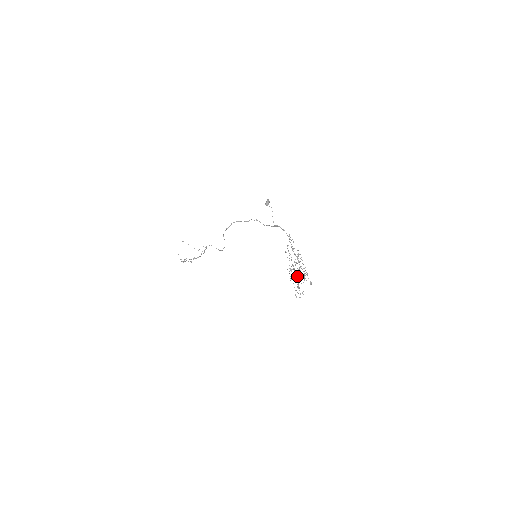
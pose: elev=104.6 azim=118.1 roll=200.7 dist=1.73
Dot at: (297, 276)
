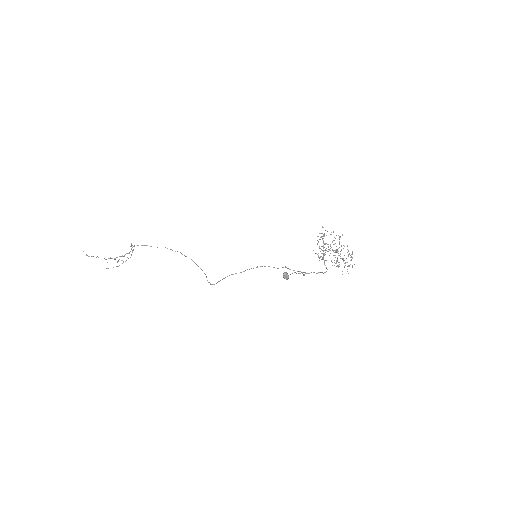
Dot at: occluded
